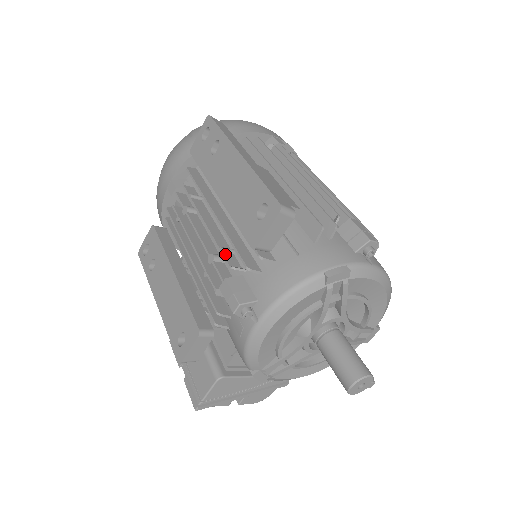
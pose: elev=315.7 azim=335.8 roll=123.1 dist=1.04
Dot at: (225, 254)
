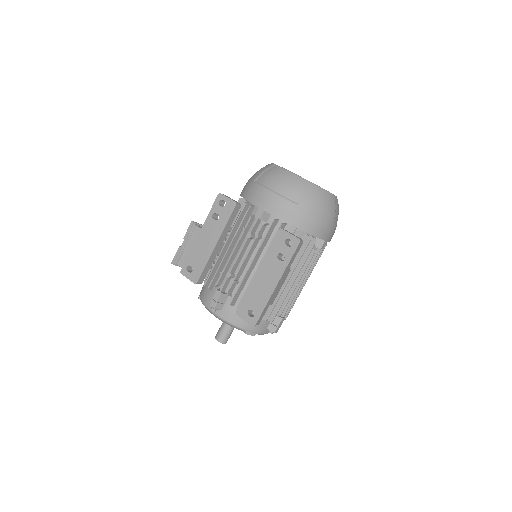
Dot at: (233, 284)
